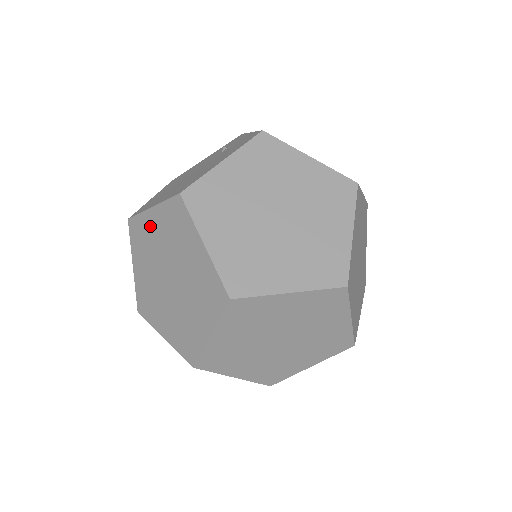
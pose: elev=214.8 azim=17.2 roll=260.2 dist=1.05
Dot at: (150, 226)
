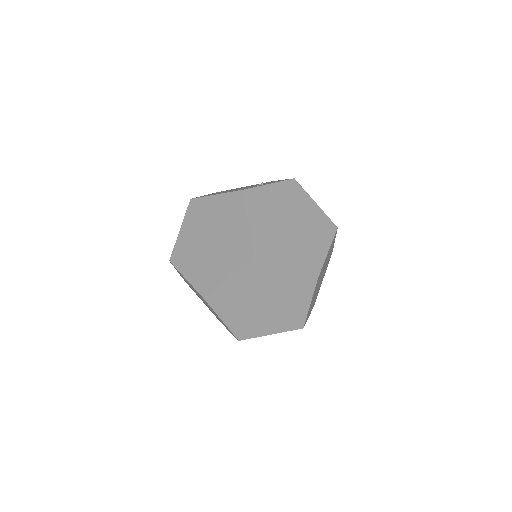
Dot at: occluded
